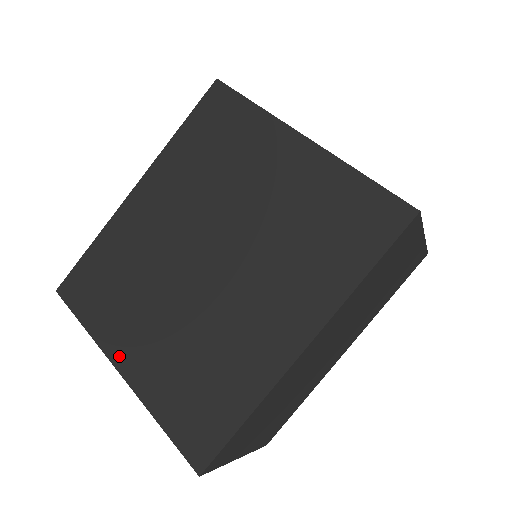
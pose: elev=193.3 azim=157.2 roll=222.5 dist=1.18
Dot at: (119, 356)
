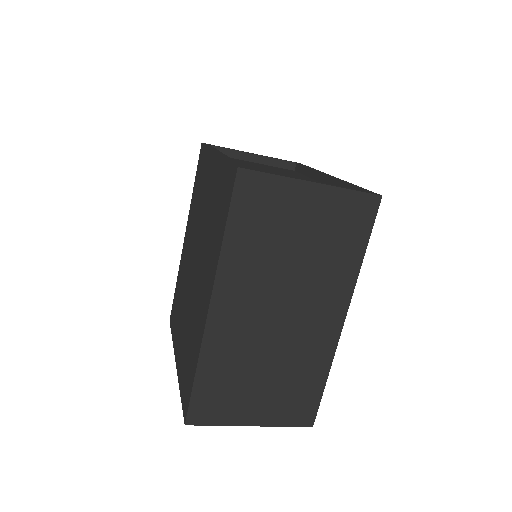
Dot at: (176, 352)
